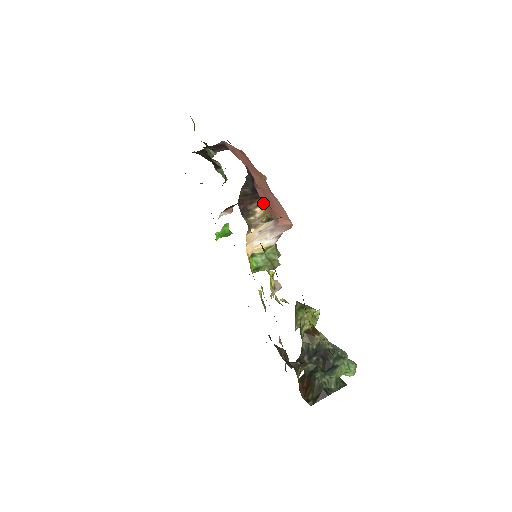
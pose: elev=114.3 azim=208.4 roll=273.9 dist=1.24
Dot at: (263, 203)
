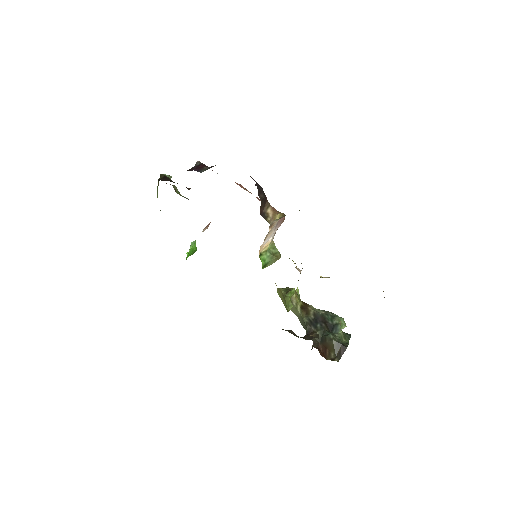
Dot at: (268, 204)
